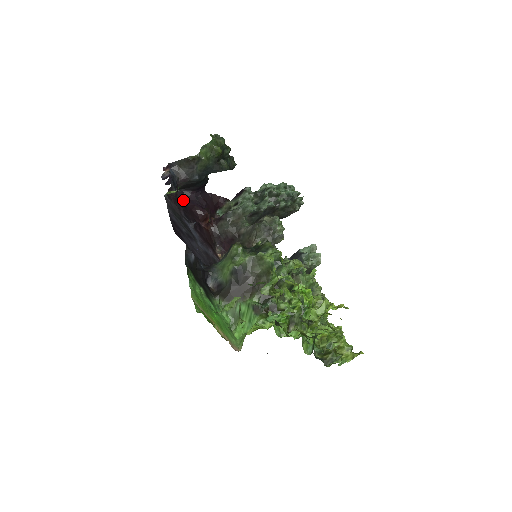
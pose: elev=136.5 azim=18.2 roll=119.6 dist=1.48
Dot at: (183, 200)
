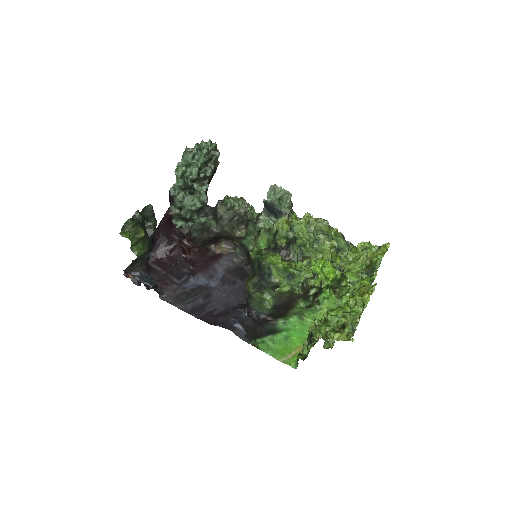
Dot at: (155, 260)
